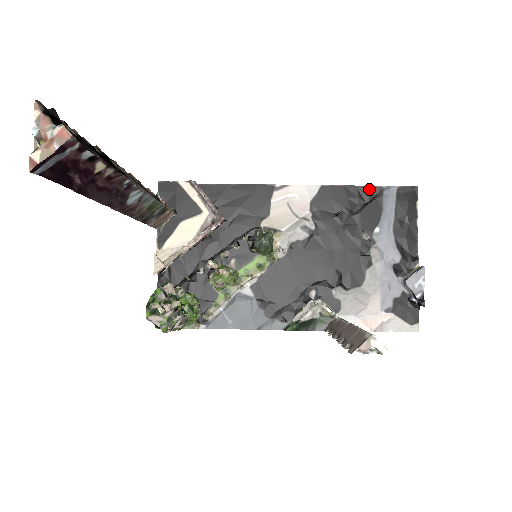
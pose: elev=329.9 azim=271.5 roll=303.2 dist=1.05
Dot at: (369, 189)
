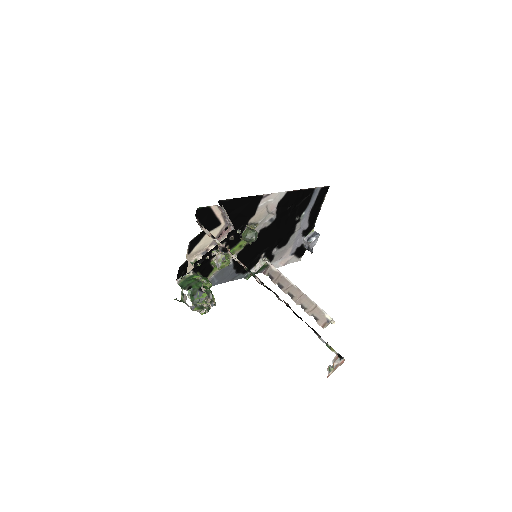
Dot at: (309, 190)
